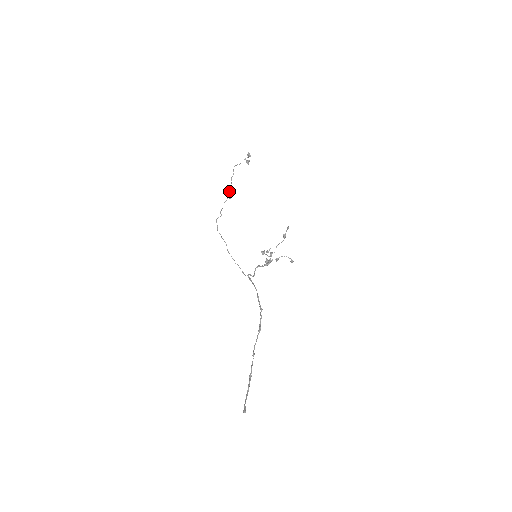
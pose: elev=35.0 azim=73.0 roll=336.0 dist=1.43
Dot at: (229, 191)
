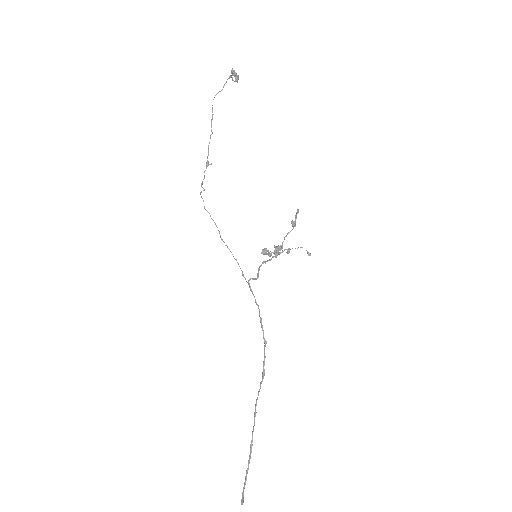
Dot at: (208, 152)
